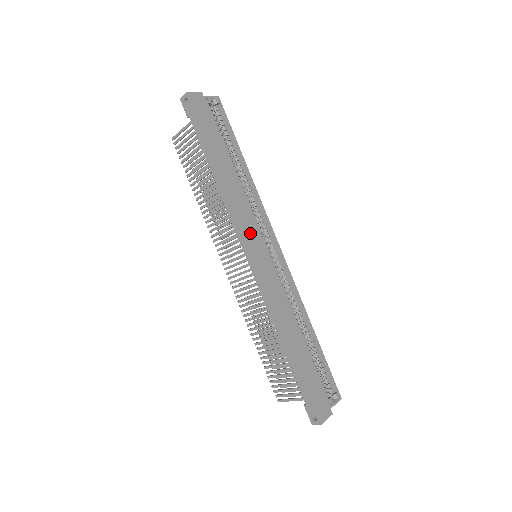
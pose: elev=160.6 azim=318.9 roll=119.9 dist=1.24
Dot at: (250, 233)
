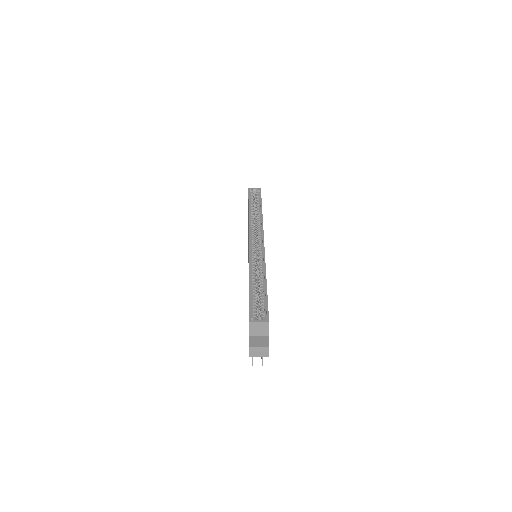
Dot at: occluded
